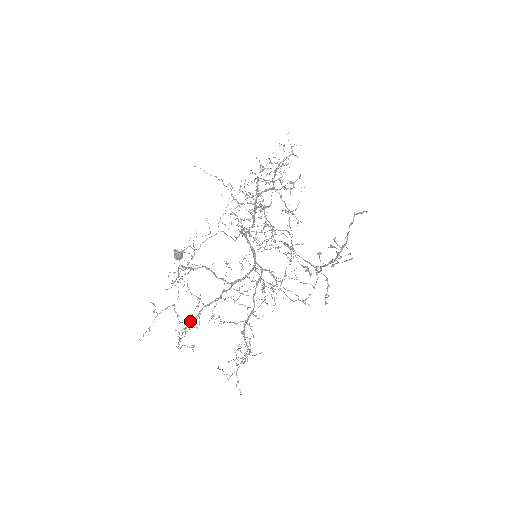
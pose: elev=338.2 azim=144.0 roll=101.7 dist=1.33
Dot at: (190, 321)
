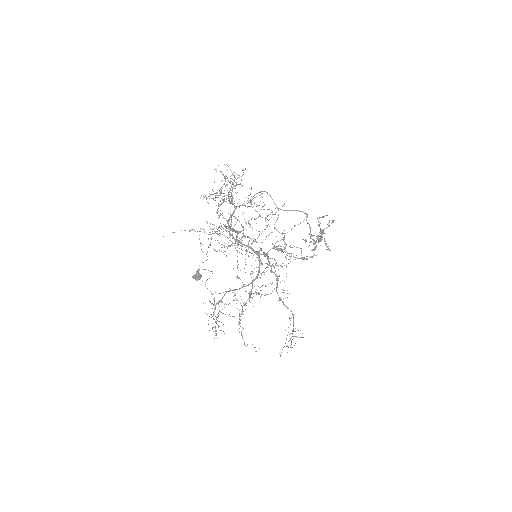
Dot at: (239, 315)
